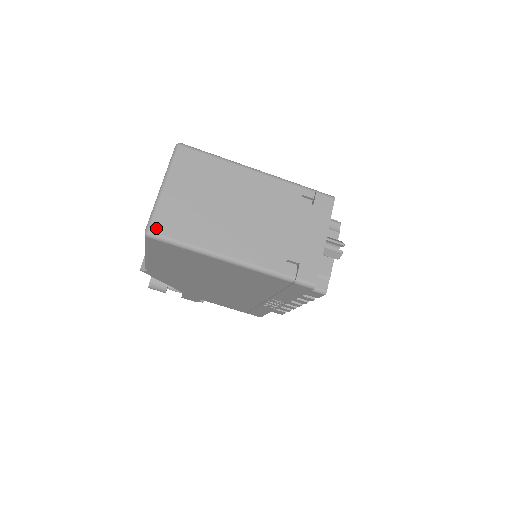
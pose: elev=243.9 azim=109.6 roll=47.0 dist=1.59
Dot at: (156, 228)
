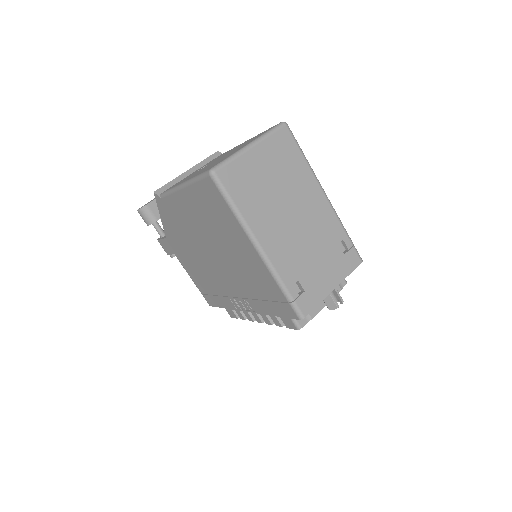
Dot at: (222, 174)
